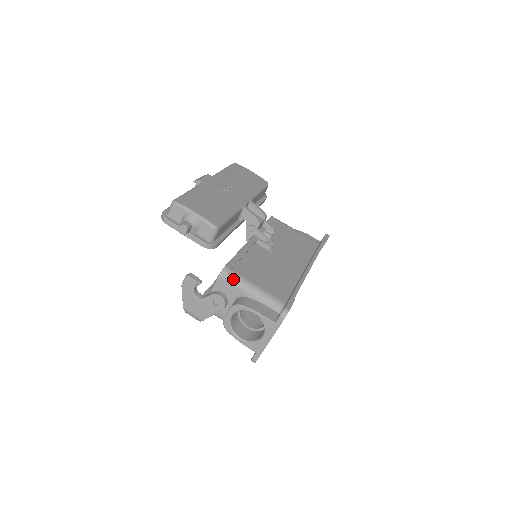
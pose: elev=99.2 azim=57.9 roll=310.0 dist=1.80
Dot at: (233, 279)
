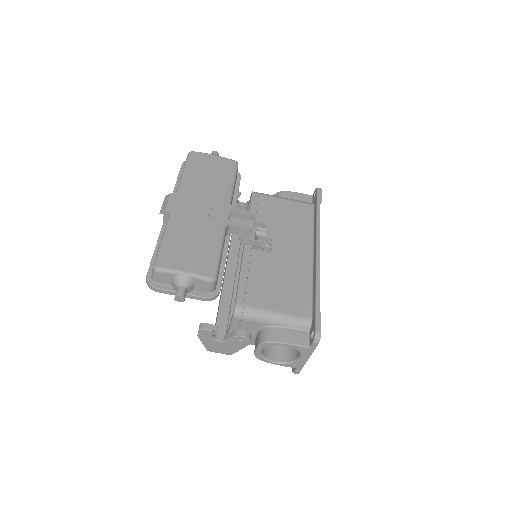
Dot at: (249, 315)
